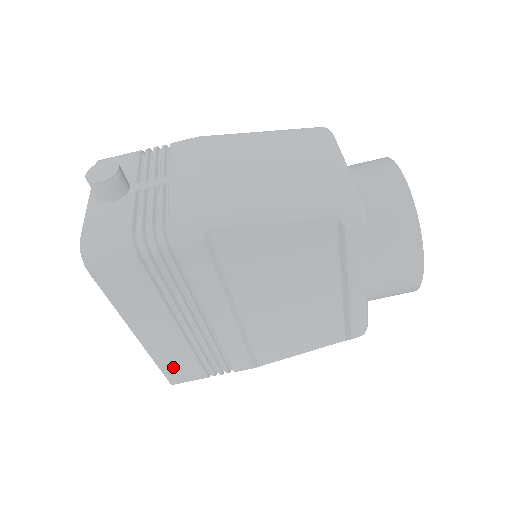
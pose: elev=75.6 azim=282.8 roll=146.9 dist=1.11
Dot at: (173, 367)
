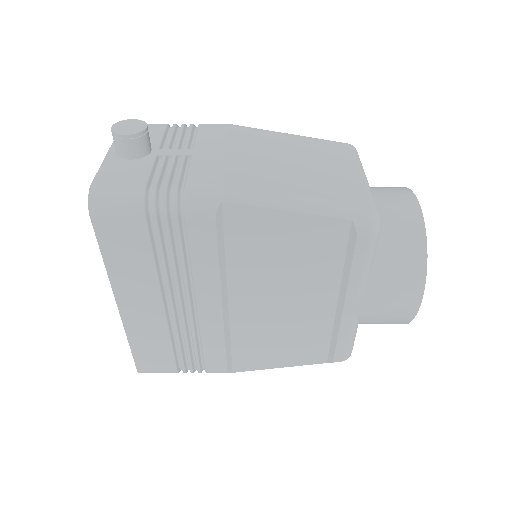
Dot at: (145, 351)
